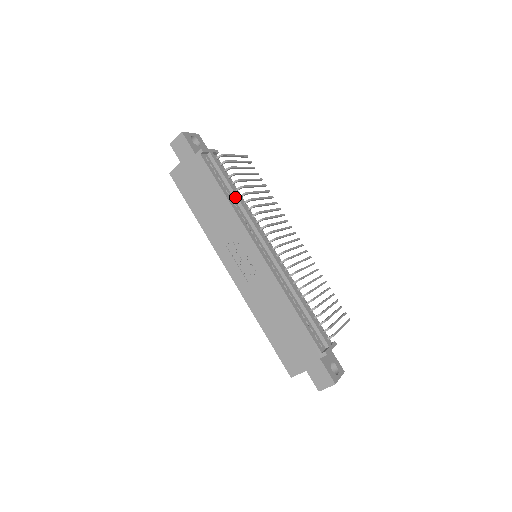
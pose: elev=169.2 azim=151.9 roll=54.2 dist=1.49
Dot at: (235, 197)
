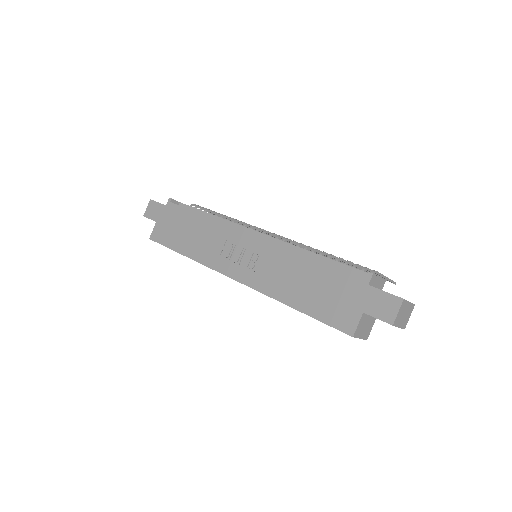
Dot at: (214, 217)
